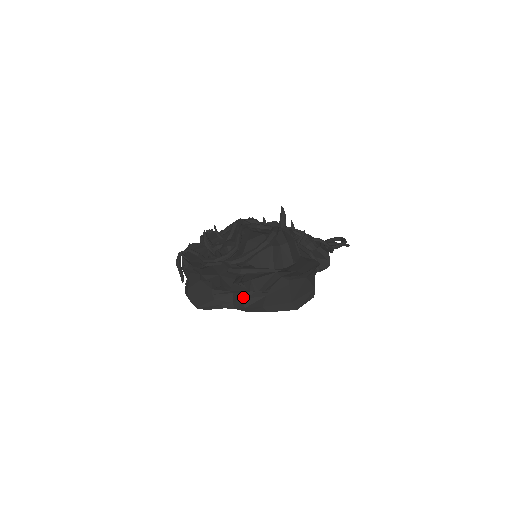
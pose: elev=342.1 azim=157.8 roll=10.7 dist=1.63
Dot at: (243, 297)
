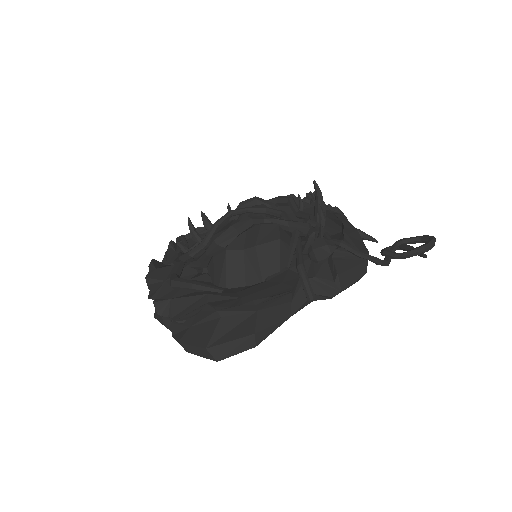
Dot at: (171, 320)
